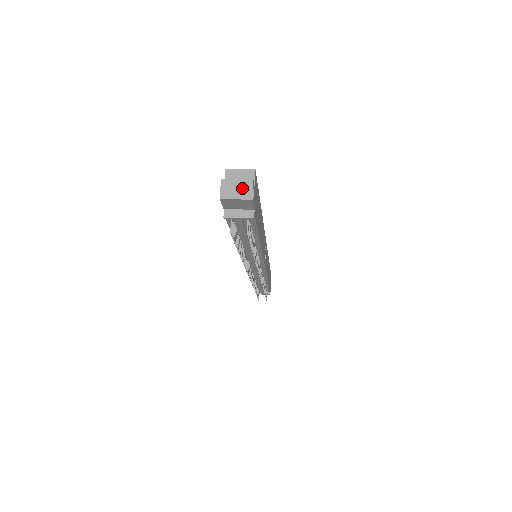
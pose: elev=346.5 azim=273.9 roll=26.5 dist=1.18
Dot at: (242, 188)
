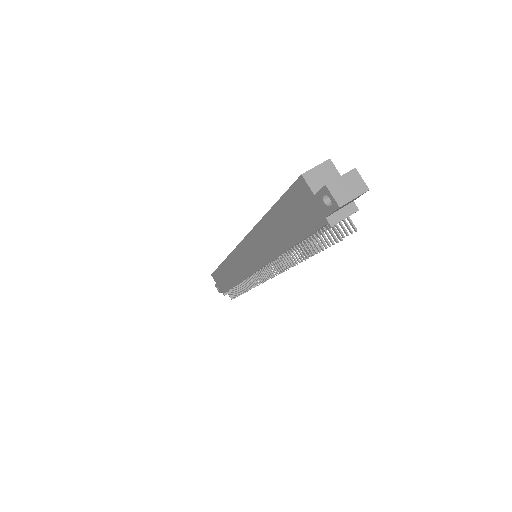
Dot at: (352, 183)
